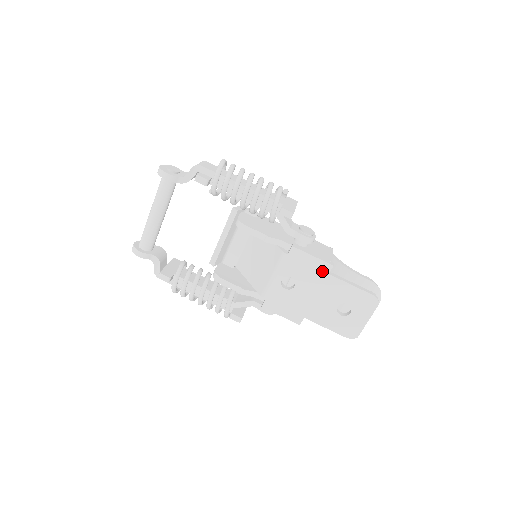
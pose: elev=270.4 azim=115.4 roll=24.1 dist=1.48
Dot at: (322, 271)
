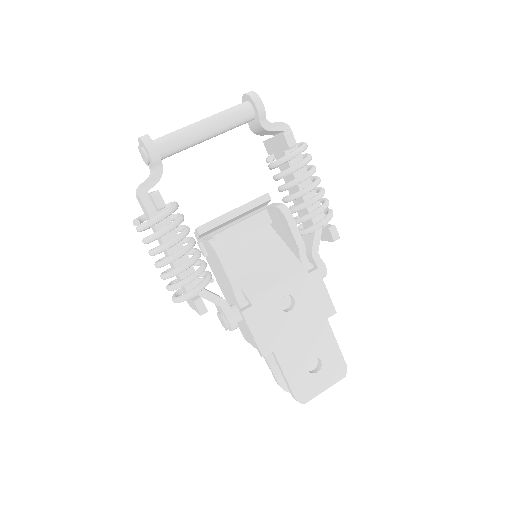
Dot at: (324, 312)
